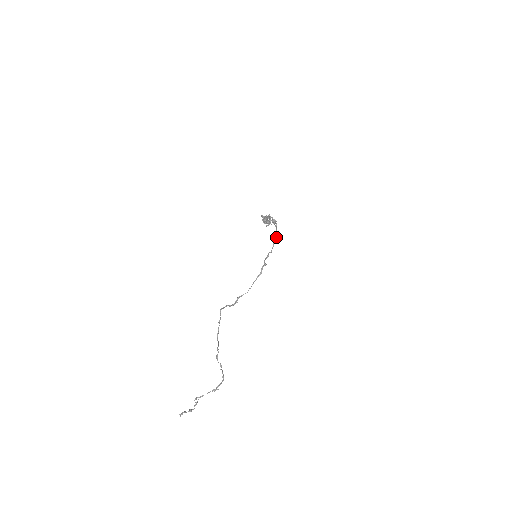
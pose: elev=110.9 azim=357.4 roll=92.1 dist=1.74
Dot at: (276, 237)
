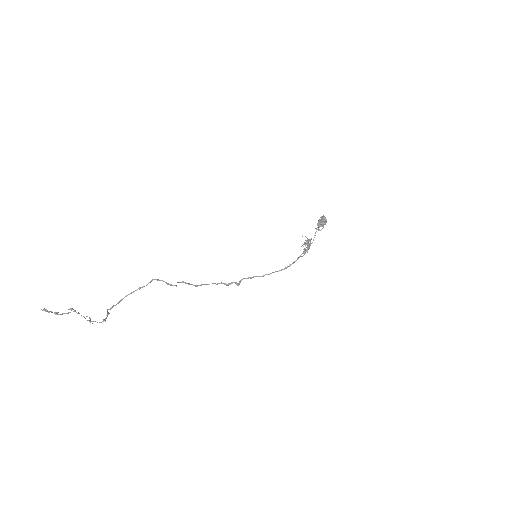
Dot at: (283, 269)
